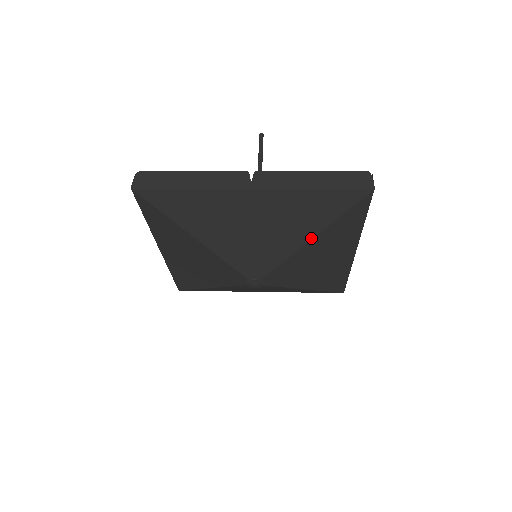
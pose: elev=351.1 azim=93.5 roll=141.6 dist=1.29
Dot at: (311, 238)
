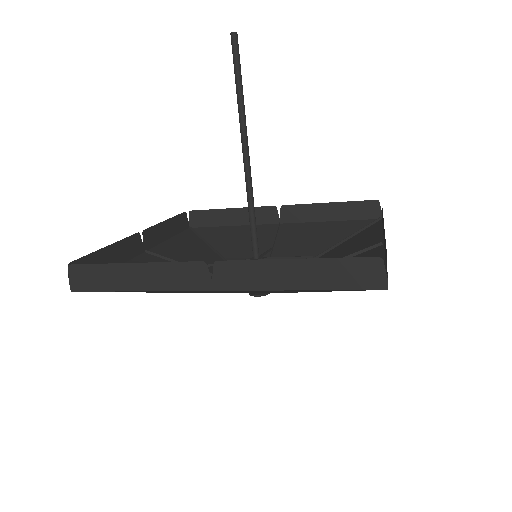
Dot at: occluded
